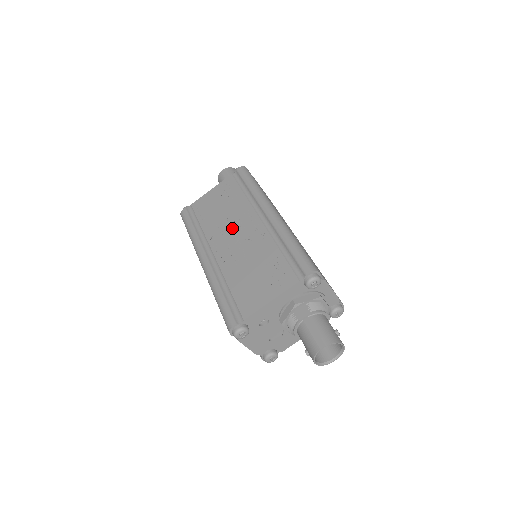
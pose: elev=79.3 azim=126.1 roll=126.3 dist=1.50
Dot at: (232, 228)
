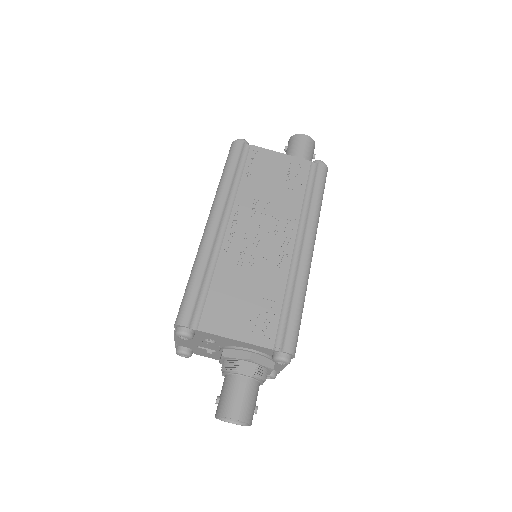
Dot at: (265, 221)
